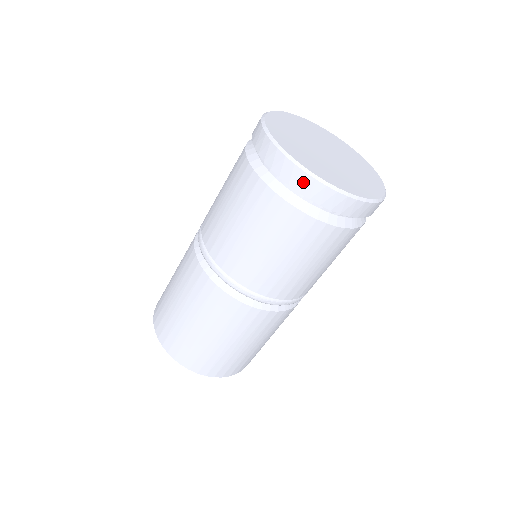
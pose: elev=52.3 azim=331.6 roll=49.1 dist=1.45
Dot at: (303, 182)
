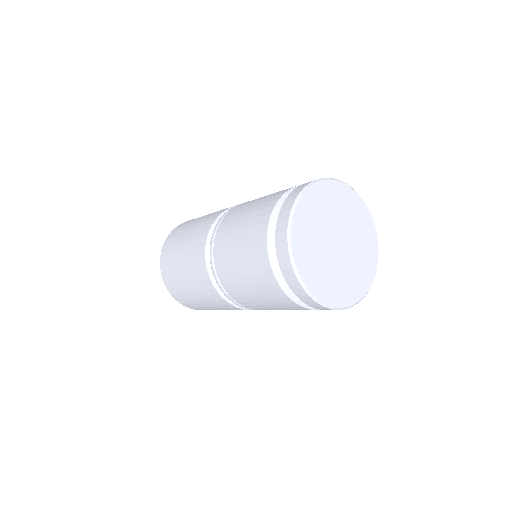
Dot at: (295, 285)
